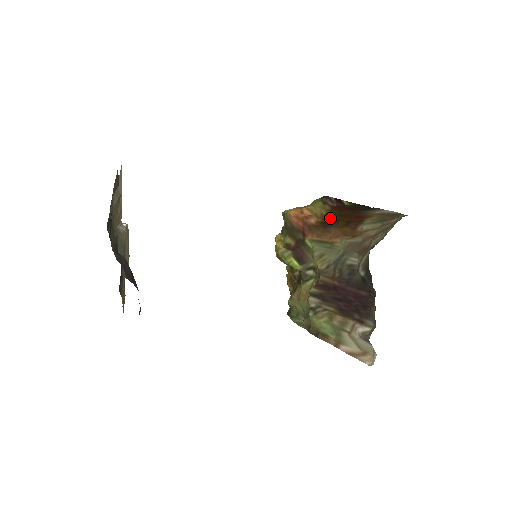
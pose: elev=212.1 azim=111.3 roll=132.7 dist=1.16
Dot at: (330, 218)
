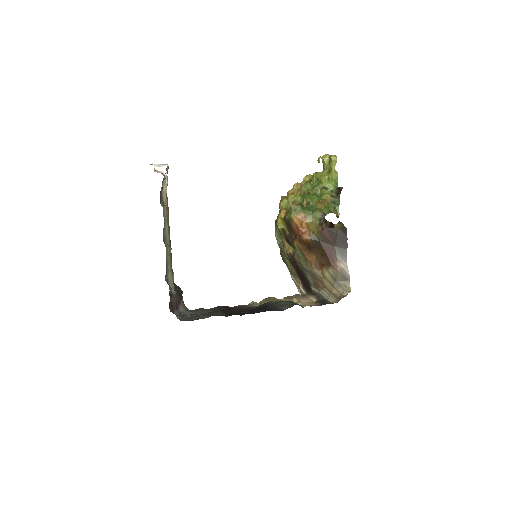
Dot at: (315, 243)
